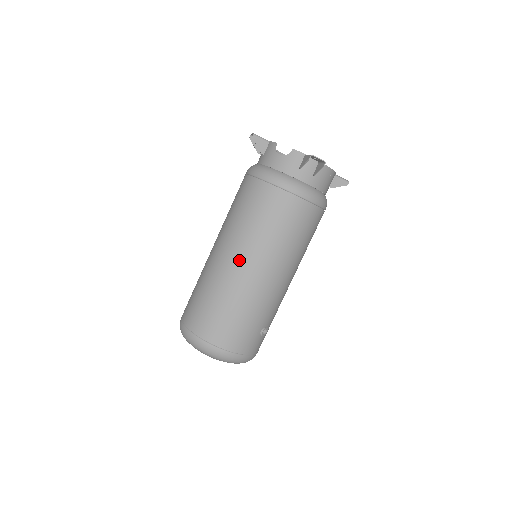
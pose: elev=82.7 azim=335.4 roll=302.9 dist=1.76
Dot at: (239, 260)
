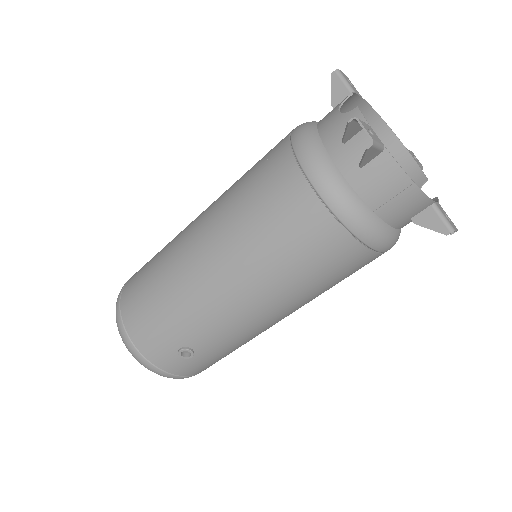
Dot at: (198, 232)
